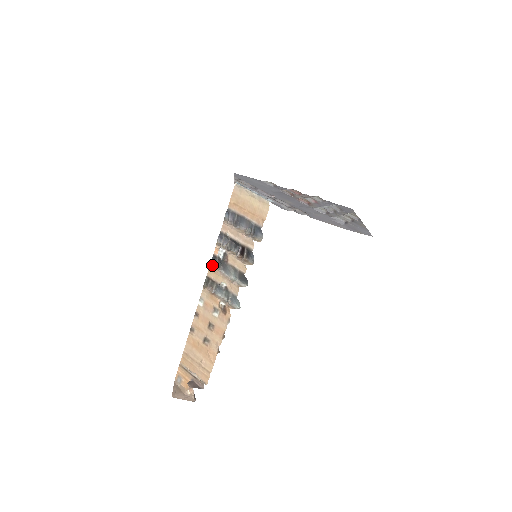
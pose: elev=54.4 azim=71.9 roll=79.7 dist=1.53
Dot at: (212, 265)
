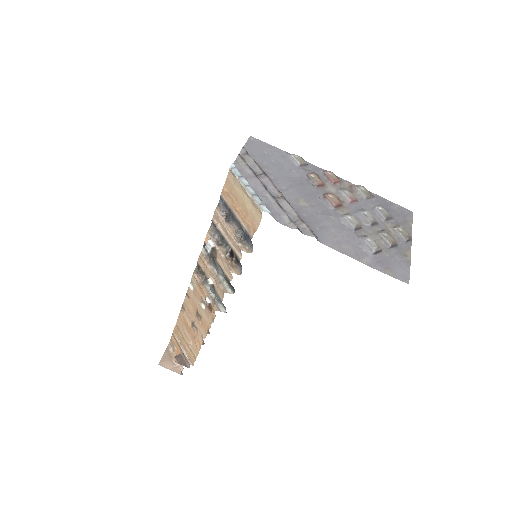
Dot at: (204, 252)
